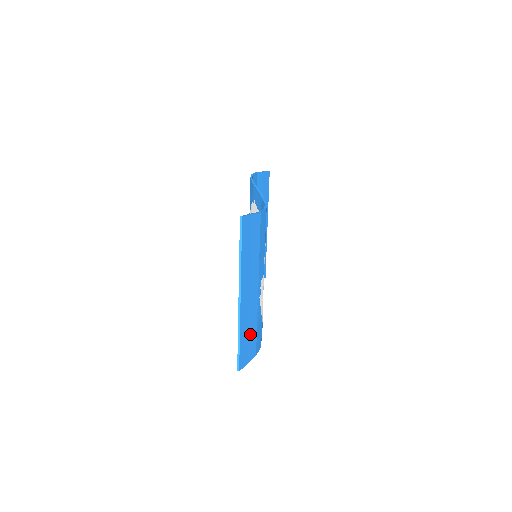
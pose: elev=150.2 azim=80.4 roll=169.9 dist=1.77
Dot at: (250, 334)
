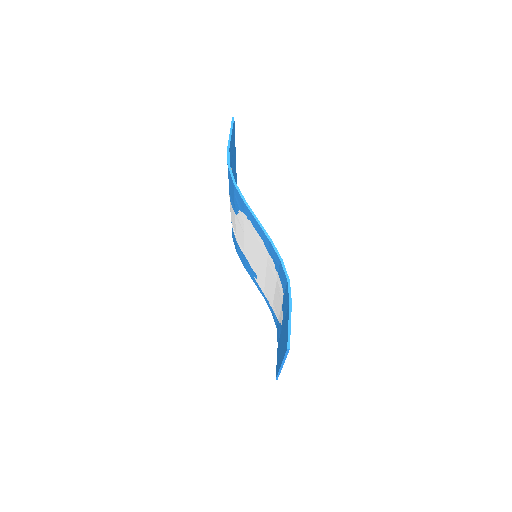
Dot at: occluded
